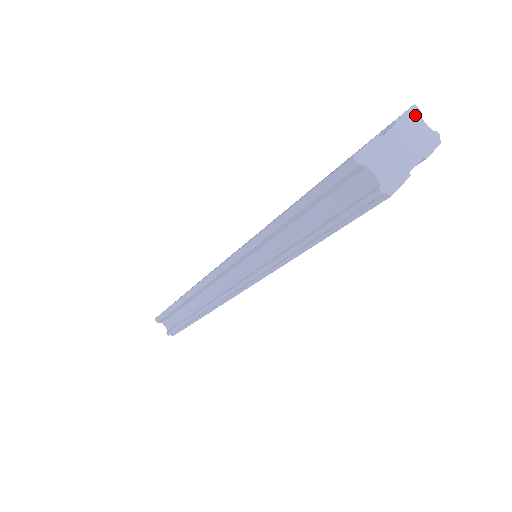
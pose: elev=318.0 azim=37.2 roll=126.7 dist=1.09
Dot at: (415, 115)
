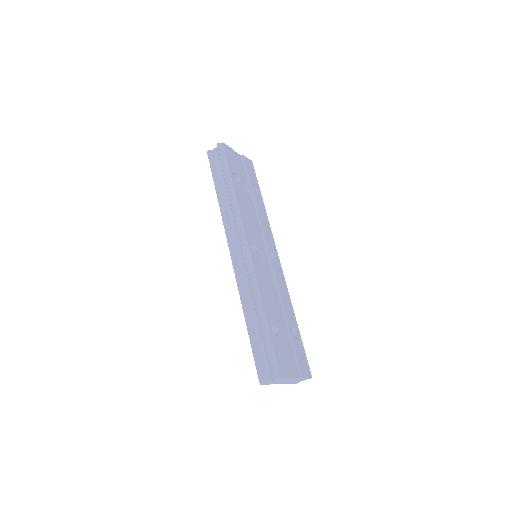
Dot at: occluded
